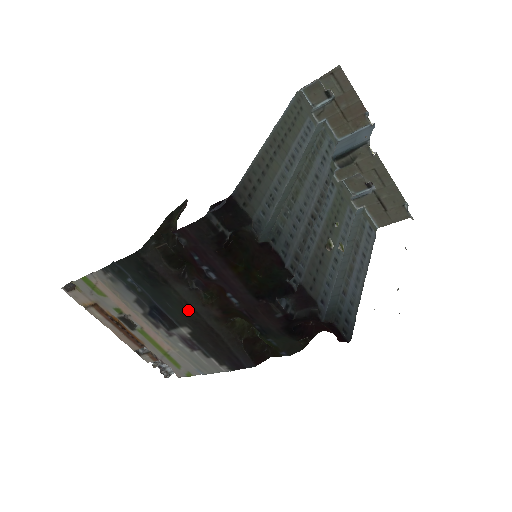
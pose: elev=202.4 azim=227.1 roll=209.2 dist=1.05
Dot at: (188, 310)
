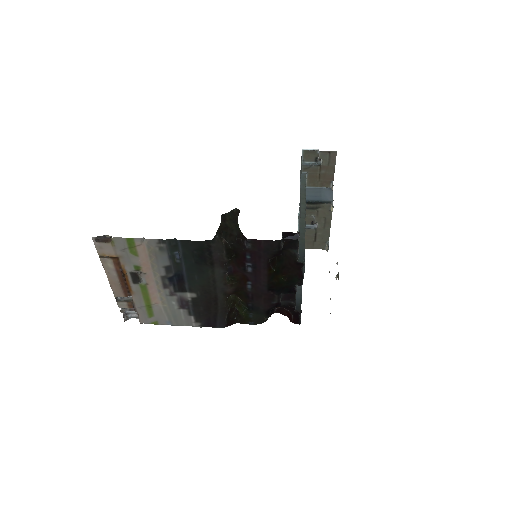
Dot at: (210, 284)
